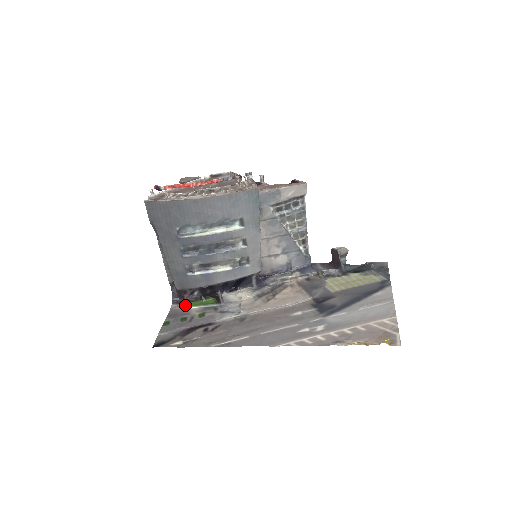
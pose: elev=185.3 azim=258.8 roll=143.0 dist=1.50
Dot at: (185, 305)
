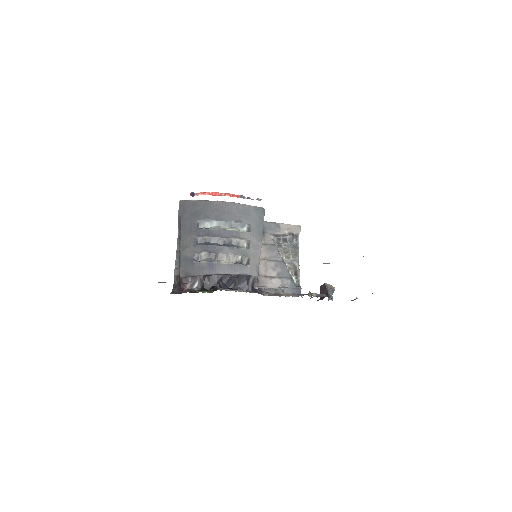
Dot at: occluded
